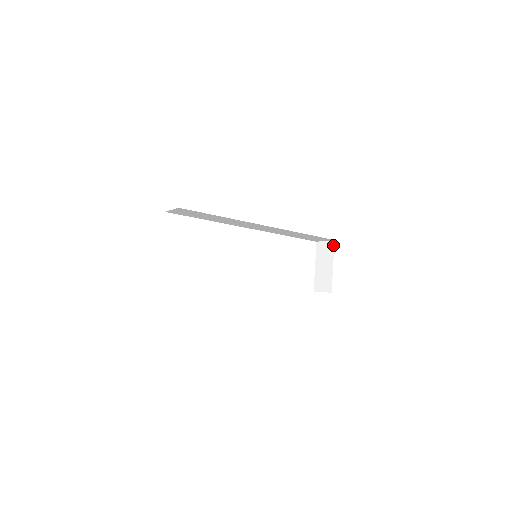
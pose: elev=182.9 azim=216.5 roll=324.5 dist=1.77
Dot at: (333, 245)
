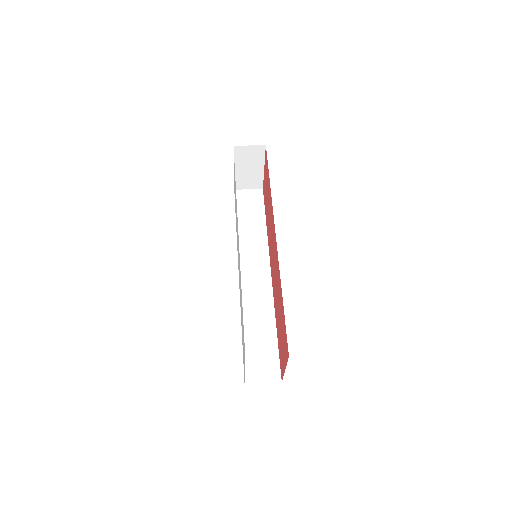
Dot at: (264, 150)
